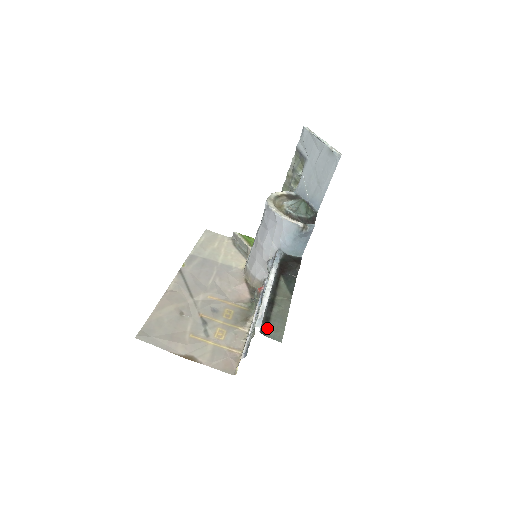
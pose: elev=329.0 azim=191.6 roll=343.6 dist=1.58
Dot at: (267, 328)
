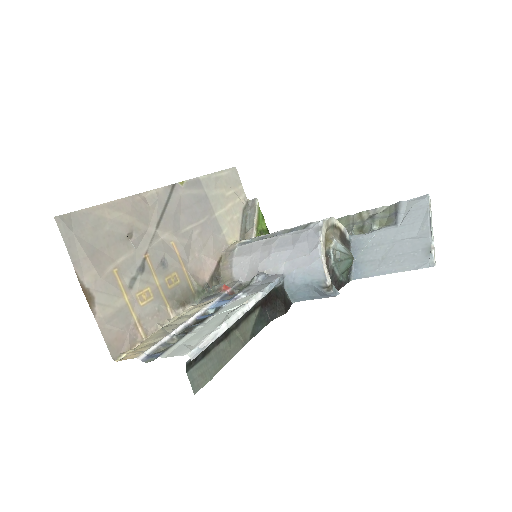
Dot at: (197, 363)
